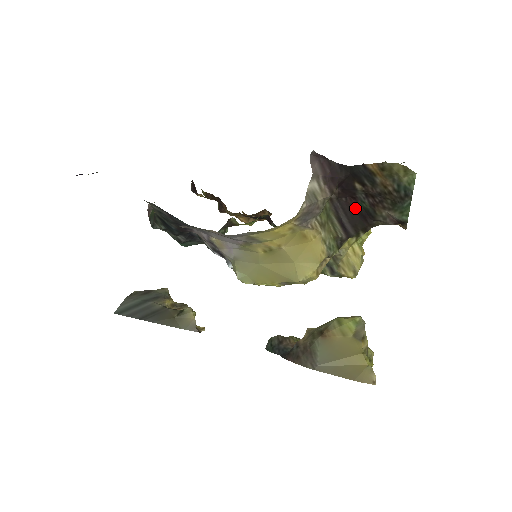
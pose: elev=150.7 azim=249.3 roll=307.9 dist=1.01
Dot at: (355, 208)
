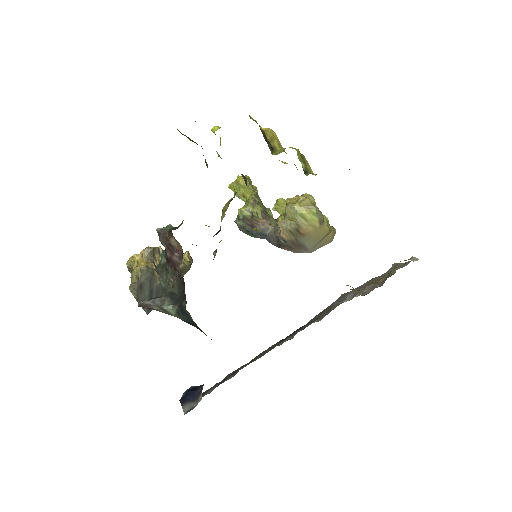
Dot at: occluded
